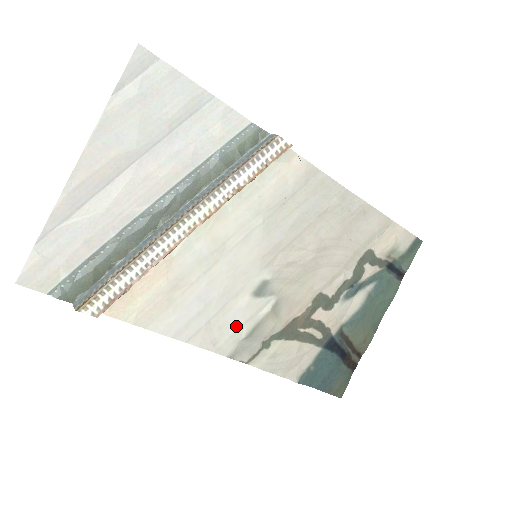
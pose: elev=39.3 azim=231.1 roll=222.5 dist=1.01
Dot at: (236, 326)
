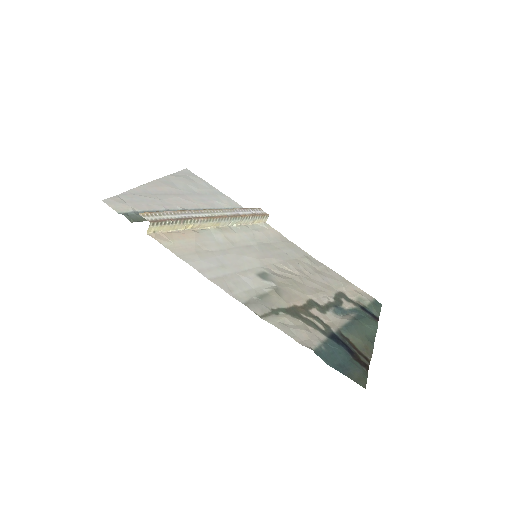
Dot at: (247, 288)
